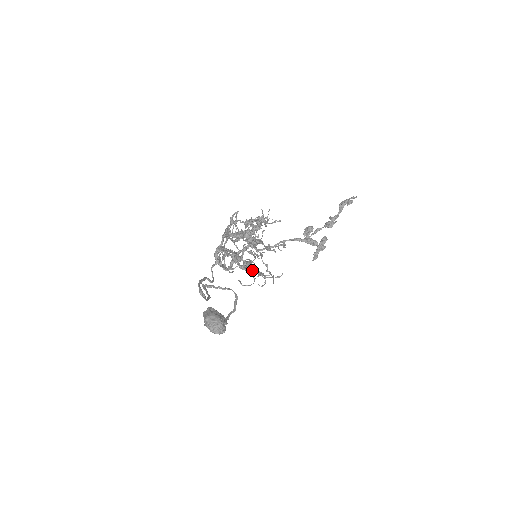
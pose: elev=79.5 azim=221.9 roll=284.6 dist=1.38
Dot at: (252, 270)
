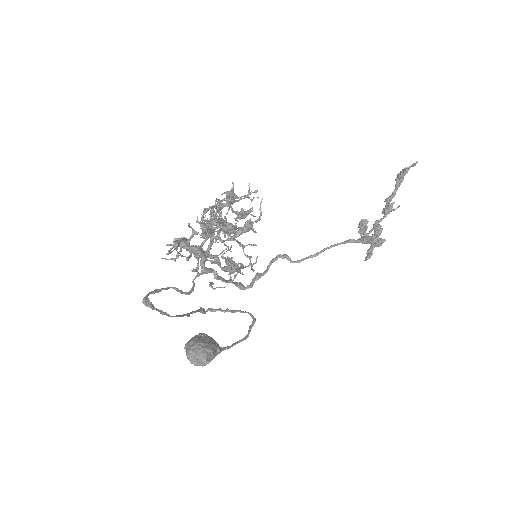
Dot at: (167, 244)
